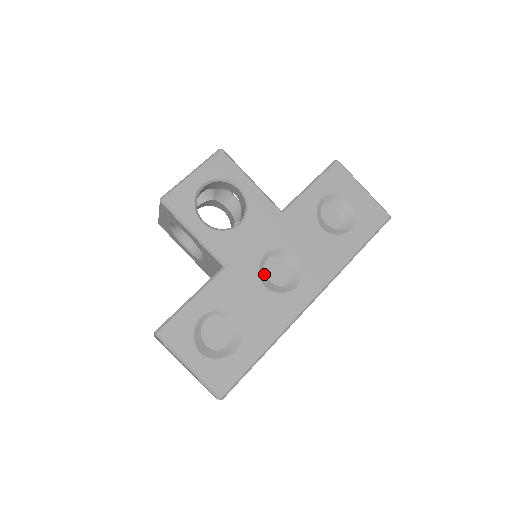
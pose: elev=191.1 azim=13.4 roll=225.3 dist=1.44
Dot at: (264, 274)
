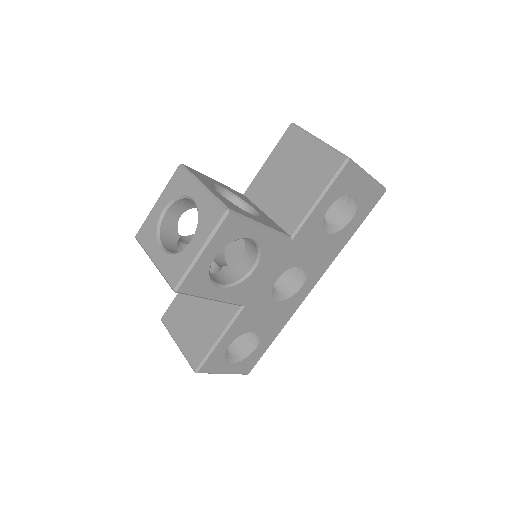
Dot at: (274, 289)
